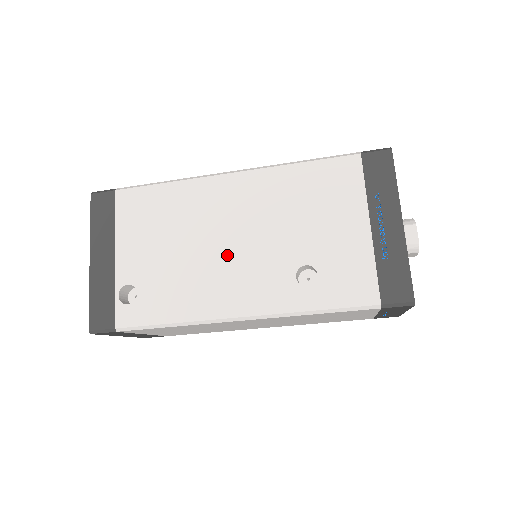
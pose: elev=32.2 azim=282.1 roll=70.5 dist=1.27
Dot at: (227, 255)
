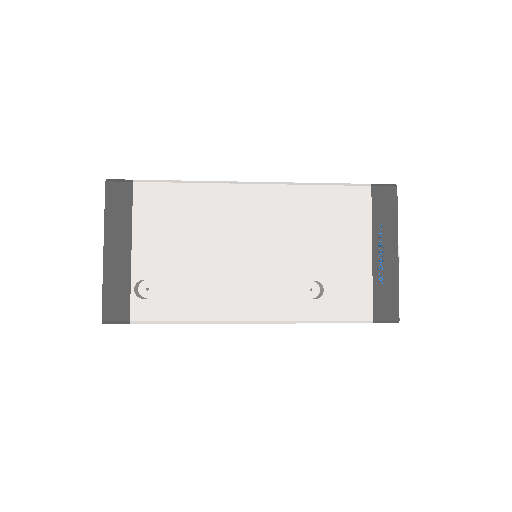
Dot at: (244, 263)
